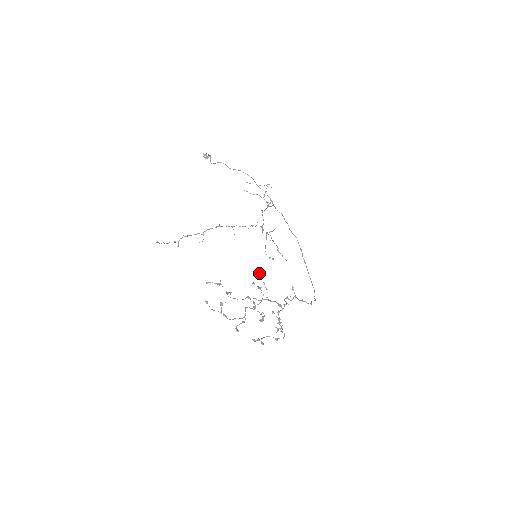
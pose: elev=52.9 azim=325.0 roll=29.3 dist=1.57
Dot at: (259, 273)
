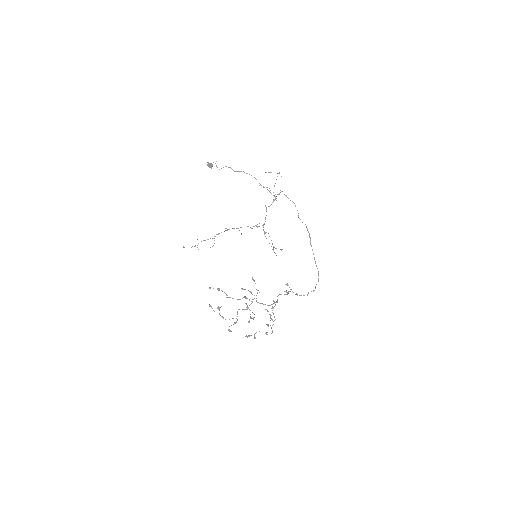
Dot at: occluded
